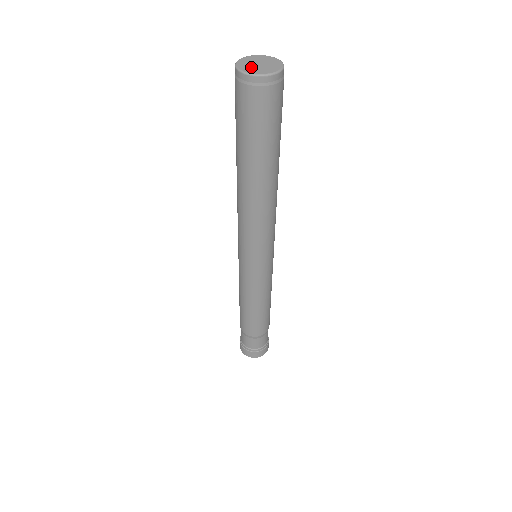
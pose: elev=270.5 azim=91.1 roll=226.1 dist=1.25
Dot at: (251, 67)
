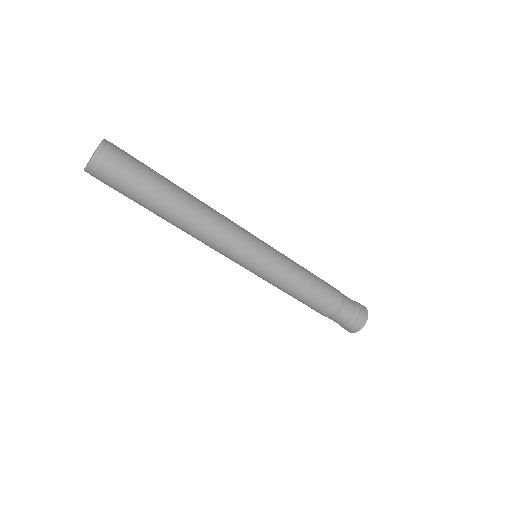
Dot at: occluded
